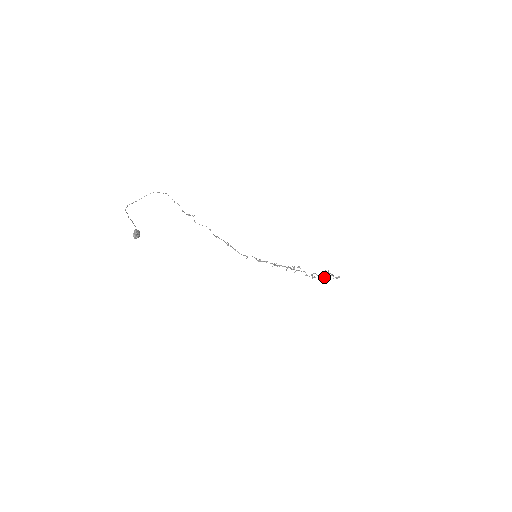
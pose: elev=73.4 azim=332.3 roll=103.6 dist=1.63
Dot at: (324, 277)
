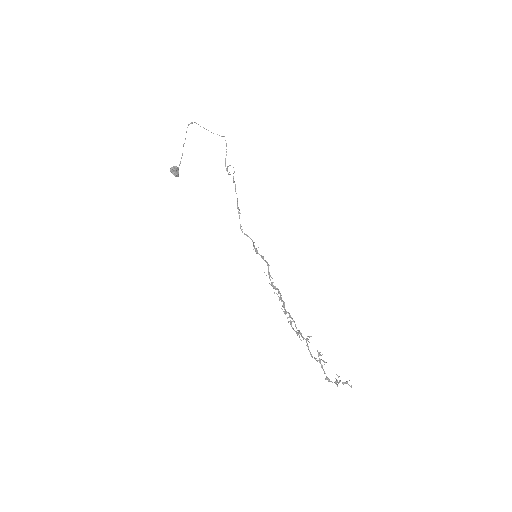
Dot at: (324, 361)
